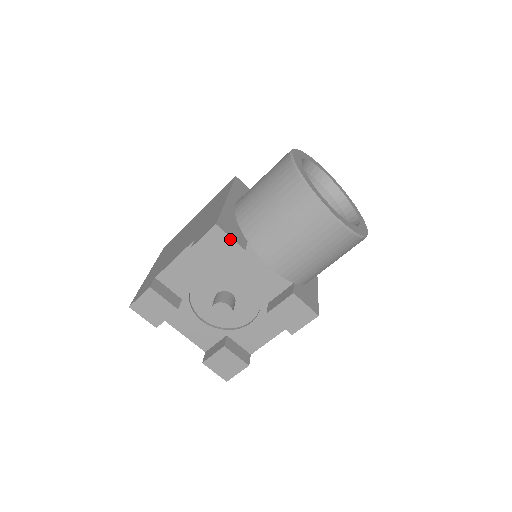
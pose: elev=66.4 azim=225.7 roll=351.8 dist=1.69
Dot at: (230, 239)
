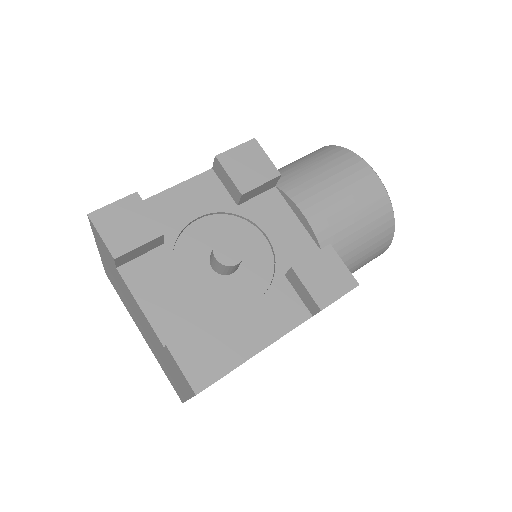
Dot at: (266, 158)
